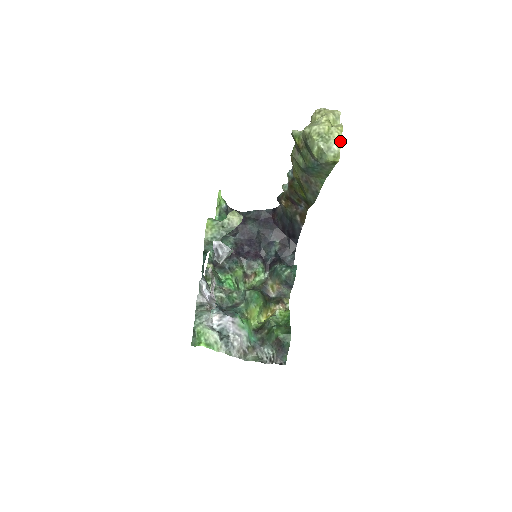
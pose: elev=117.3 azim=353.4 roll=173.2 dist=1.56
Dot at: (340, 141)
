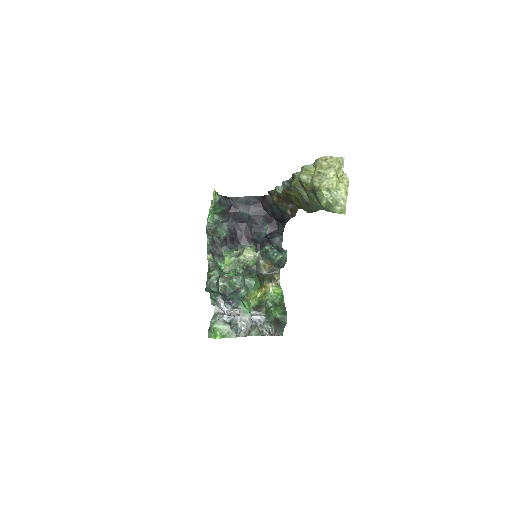
Dot at: (346, 196)
